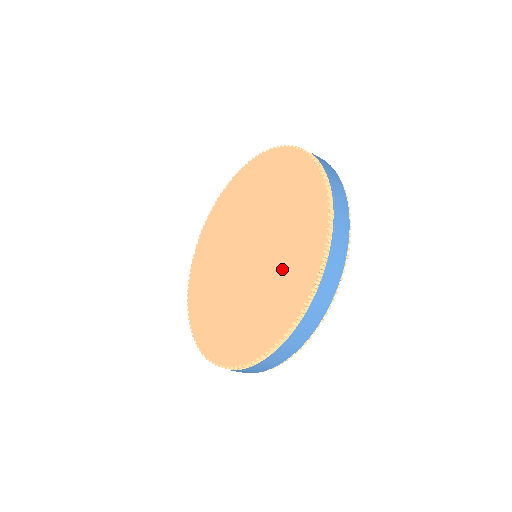
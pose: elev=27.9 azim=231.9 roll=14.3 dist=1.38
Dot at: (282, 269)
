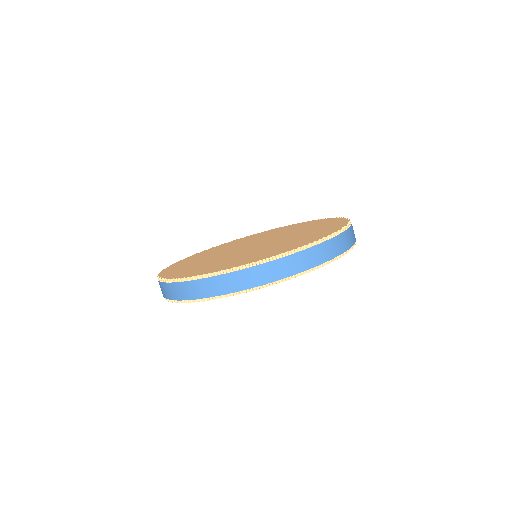
Dot at: (303, 235)
